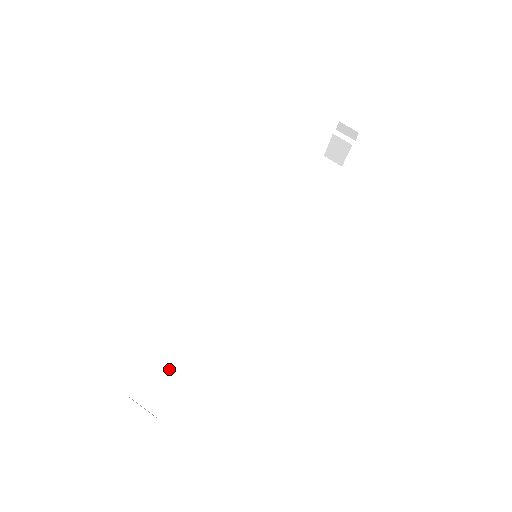
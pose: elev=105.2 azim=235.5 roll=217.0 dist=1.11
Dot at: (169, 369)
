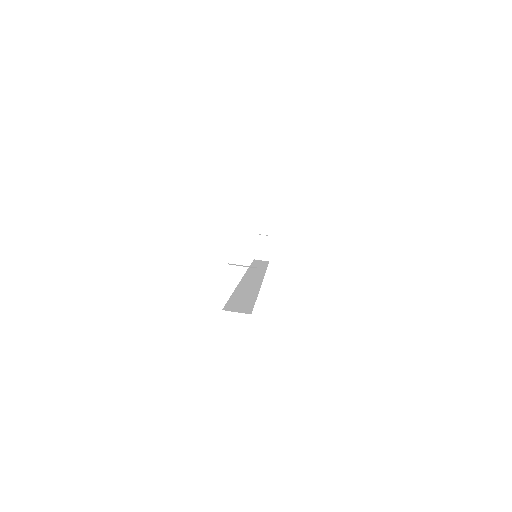
Dot at: (236, 301)
